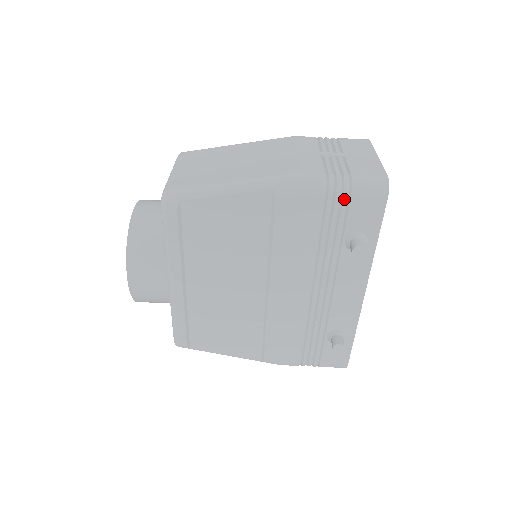
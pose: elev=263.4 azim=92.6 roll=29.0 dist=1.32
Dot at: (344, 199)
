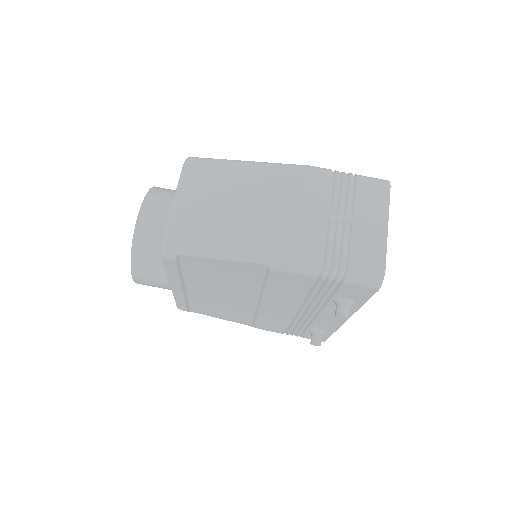
Dot at: (336, 283)
